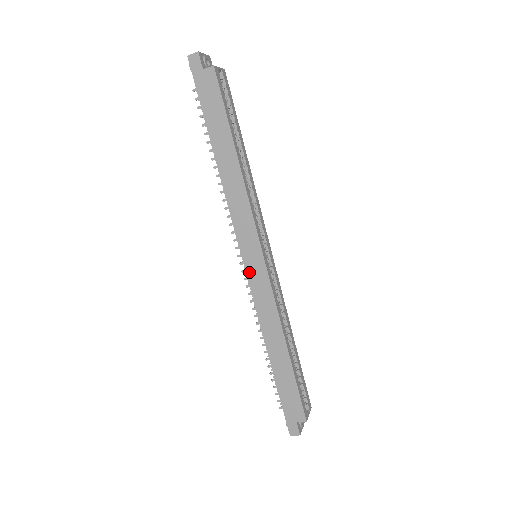
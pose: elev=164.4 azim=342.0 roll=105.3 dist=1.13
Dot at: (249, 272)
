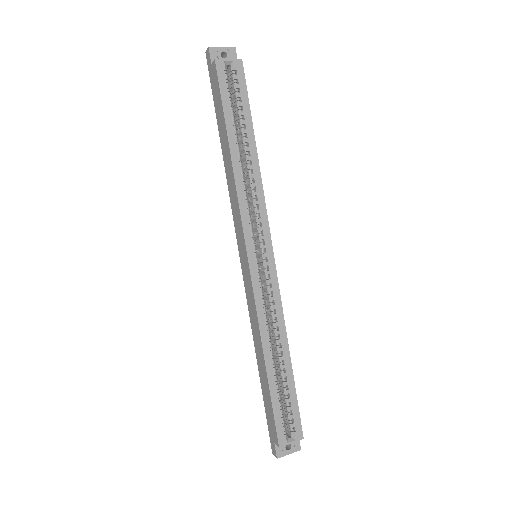
Dot at: (243, 271)
